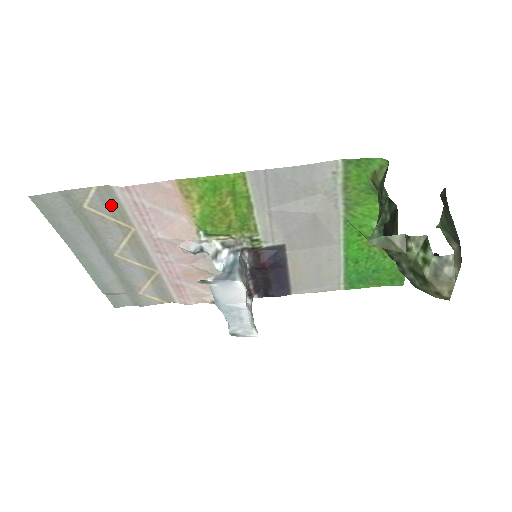
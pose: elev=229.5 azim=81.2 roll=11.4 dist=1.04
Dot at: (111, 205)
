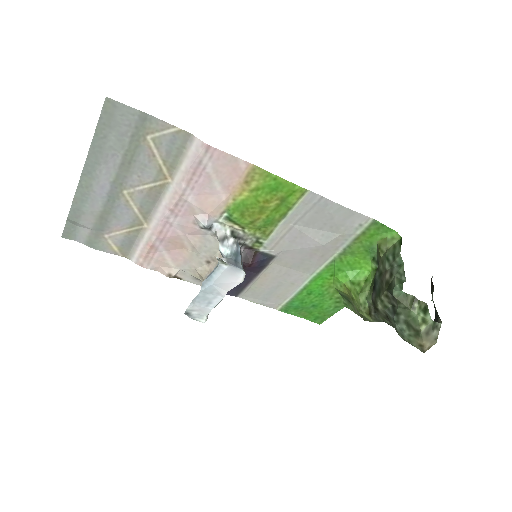
Dot at: (174, 150)
